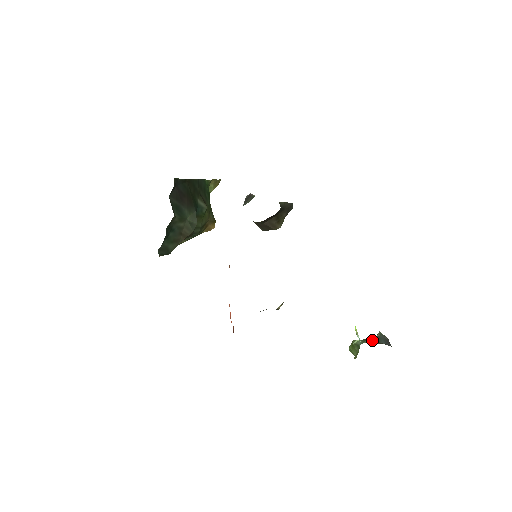
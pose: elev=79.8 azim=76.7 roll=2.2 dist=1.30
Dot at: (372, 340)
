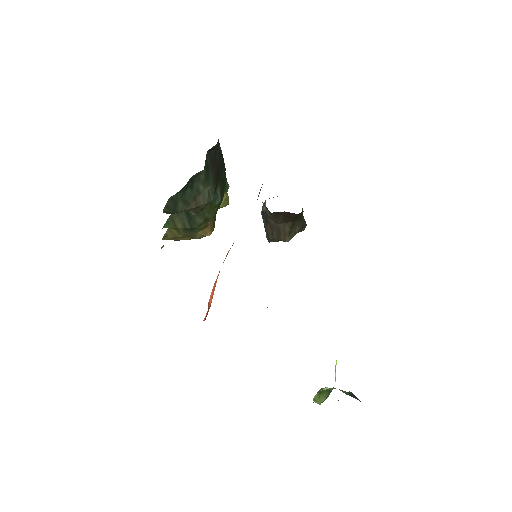
Dot at: (344, 391)
